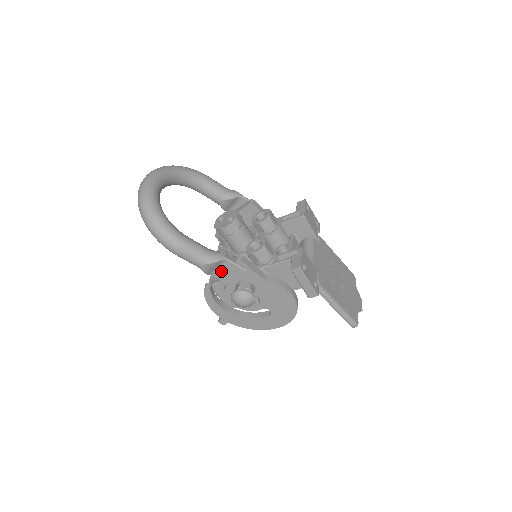
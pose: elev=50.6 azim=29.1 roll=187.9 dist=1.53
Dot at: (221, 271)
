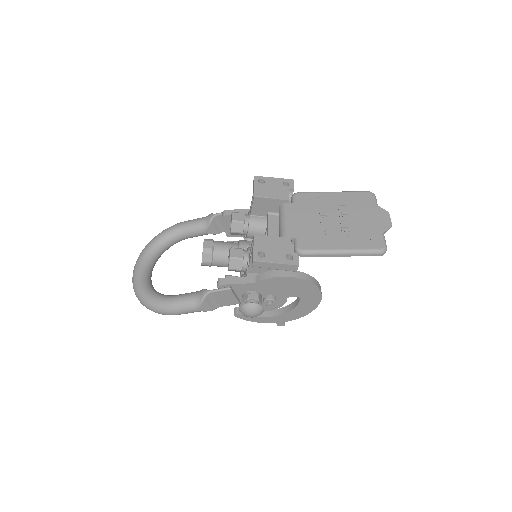
Dot at: (219, 300)
